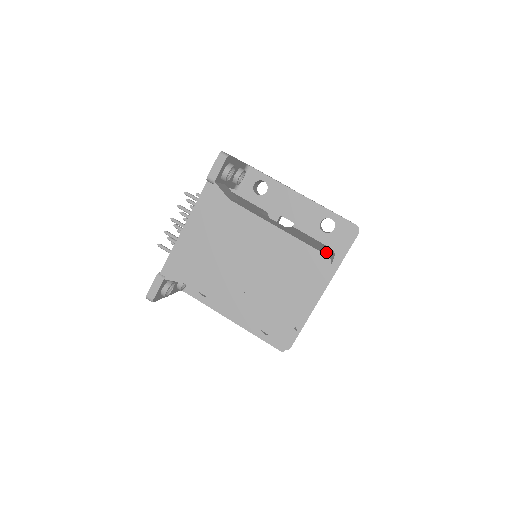
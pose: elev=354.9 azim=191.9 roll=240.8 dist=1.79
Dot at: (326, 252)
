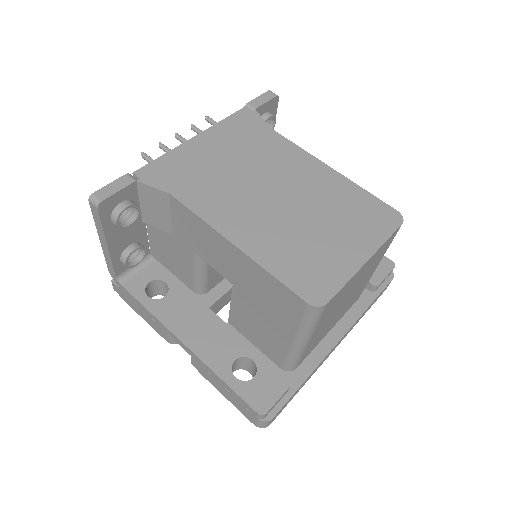
Dot at: occluded
